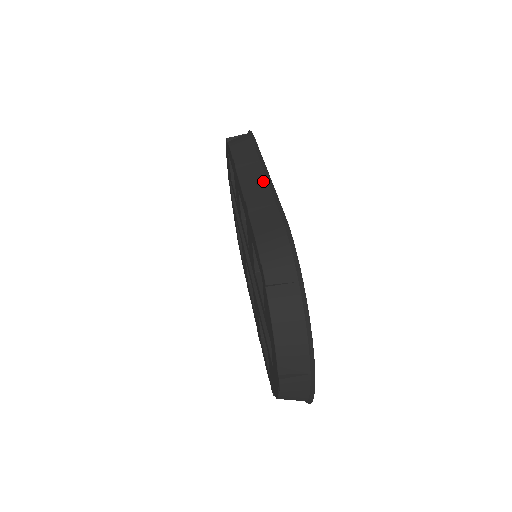
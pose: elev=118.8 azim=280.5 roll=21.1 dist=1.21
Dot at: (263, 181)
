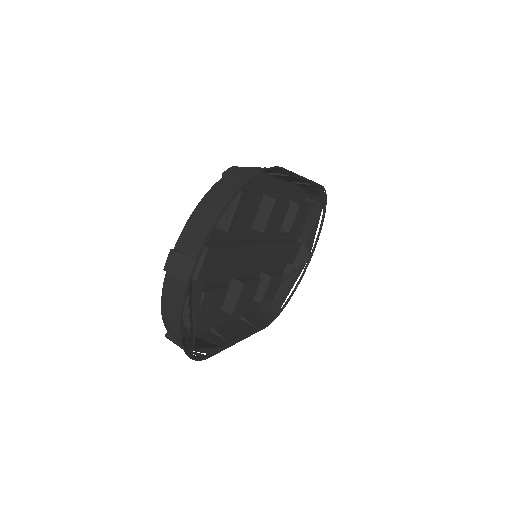
Dot at: occluded
